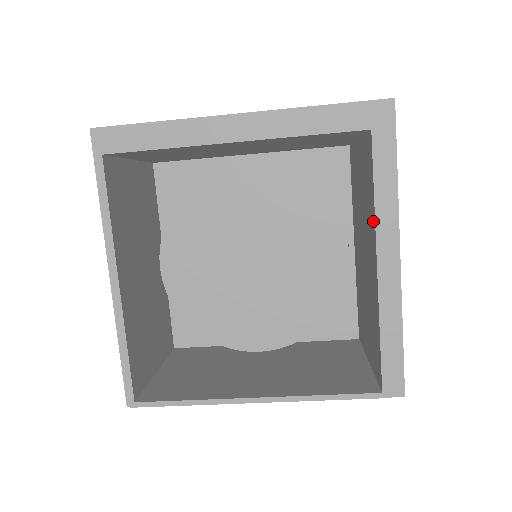
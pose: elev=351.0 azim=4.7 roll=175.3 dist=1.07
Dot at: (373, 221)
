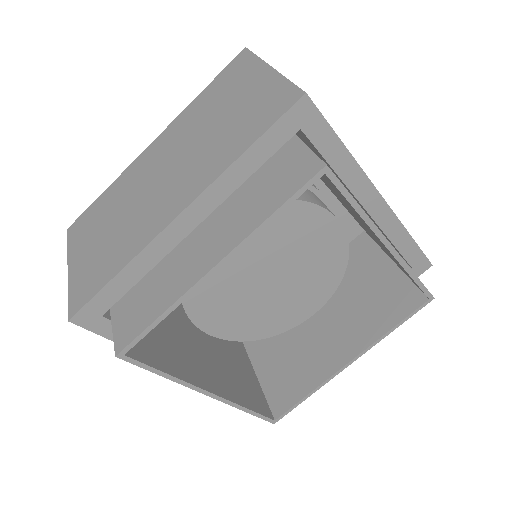
Dot at: (372, 337)
